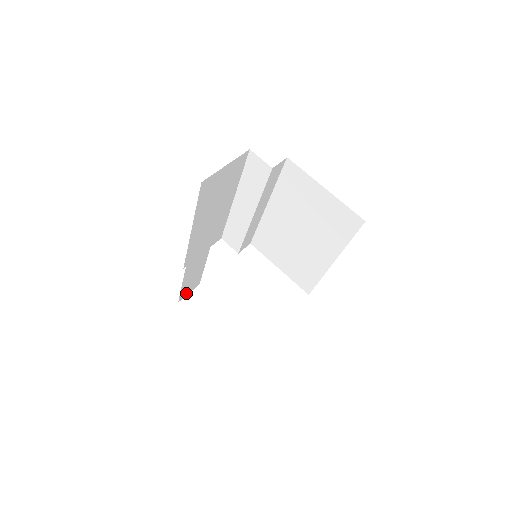
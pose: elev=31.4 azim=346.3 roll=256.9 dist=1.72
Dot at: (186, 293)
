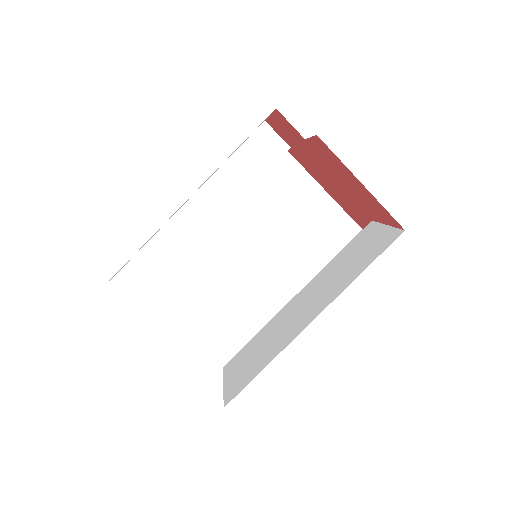
Dot at: occluded
